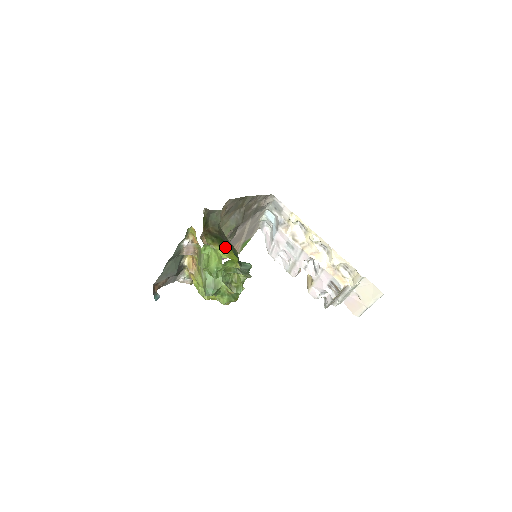
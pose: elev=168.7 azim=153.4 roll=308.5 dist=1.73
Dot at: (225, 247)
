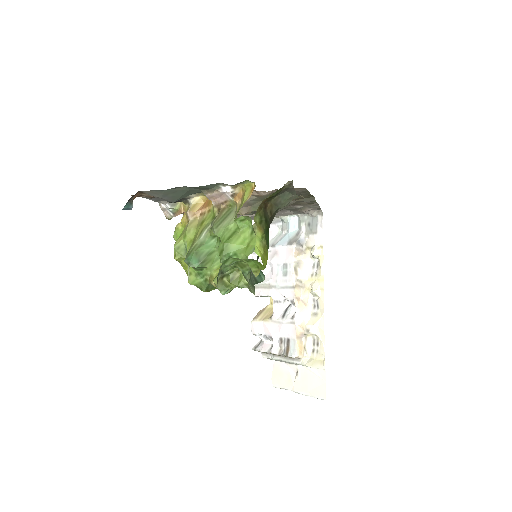
Dot at: (266, 242)
